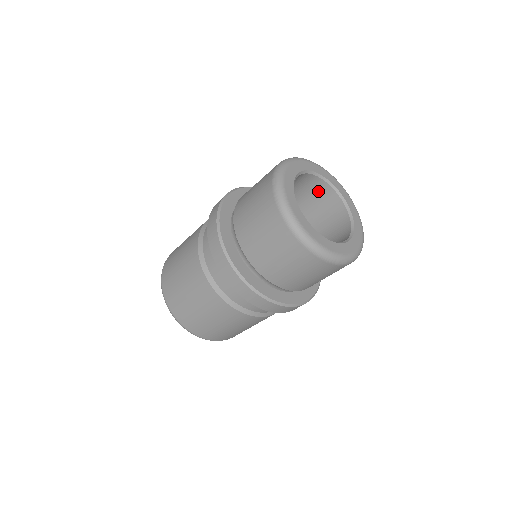
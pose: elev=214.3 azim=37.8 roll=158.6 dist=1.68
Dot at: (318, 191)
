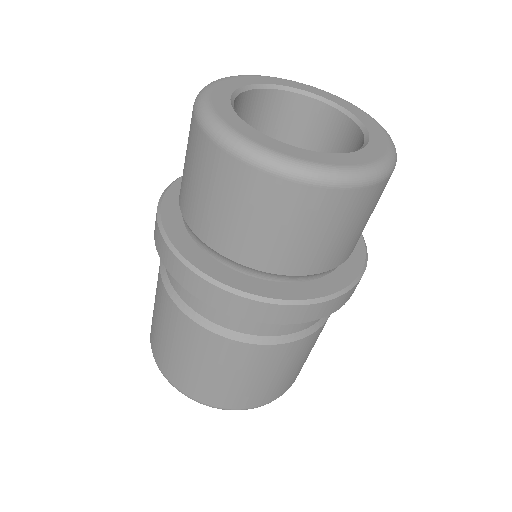
Dot at: (345, 142)
